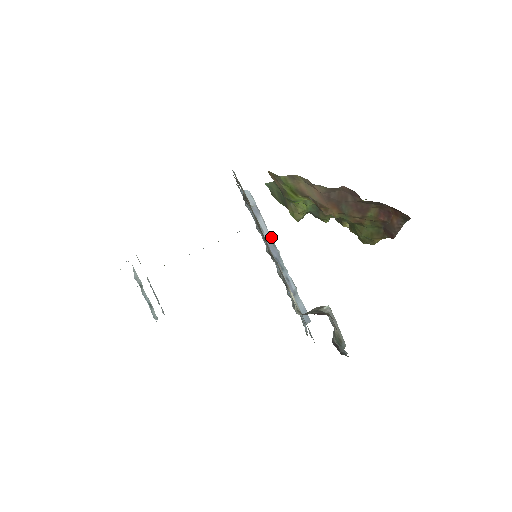
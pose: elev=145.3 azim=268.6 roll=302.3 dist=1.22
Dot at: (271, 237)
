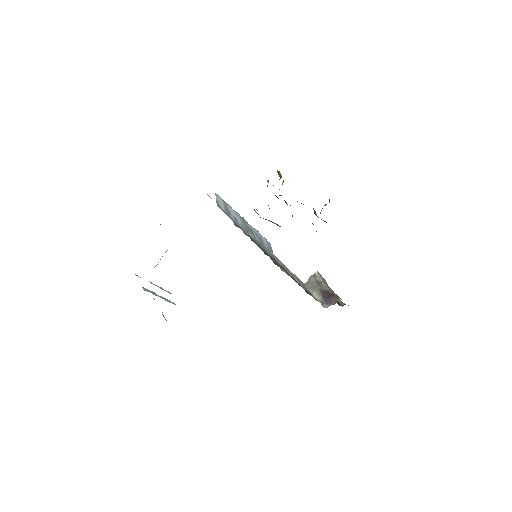
Dot at: (236, 213)
